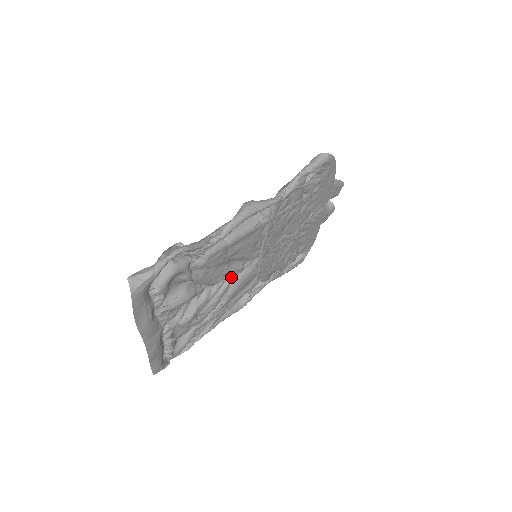
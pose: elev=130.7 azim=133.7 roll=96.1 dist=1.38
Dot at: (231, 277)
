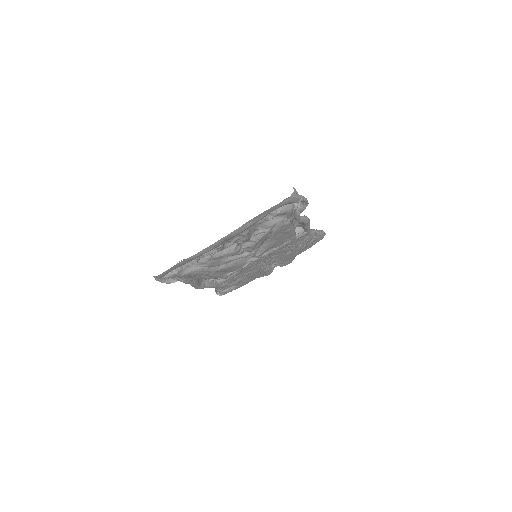
Dot at: (248, 254)
